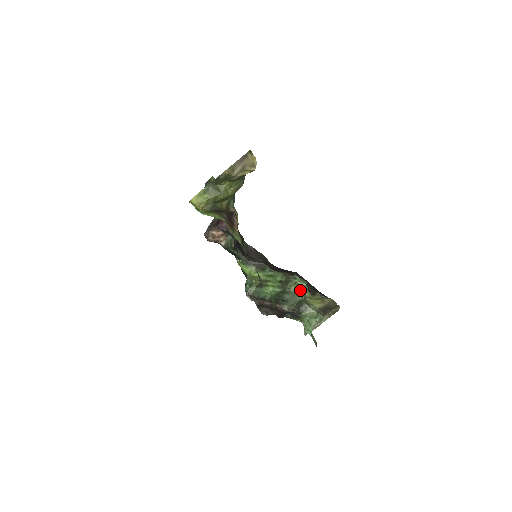
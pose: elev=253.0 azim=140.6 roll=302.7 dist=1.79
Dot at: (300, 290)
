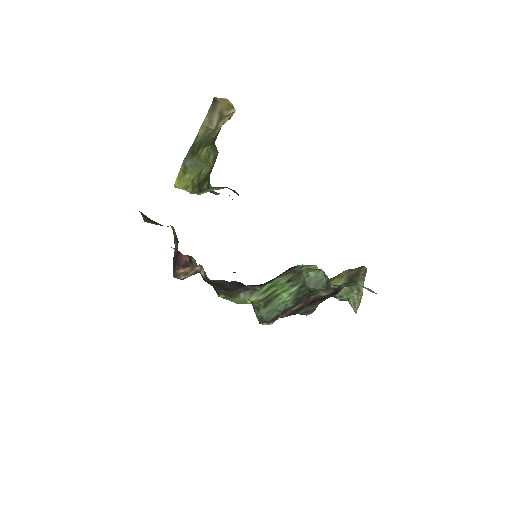
Dot at: (319, 270)
